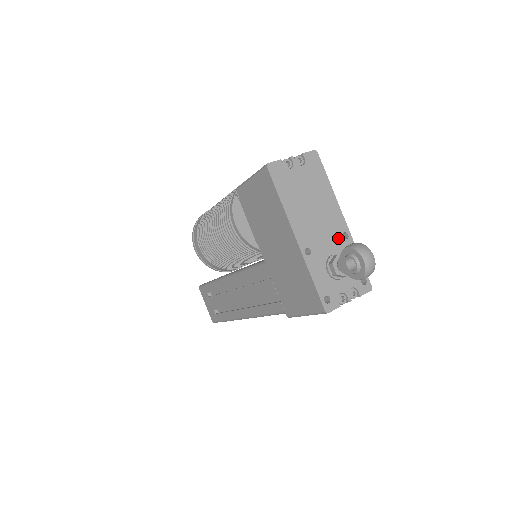
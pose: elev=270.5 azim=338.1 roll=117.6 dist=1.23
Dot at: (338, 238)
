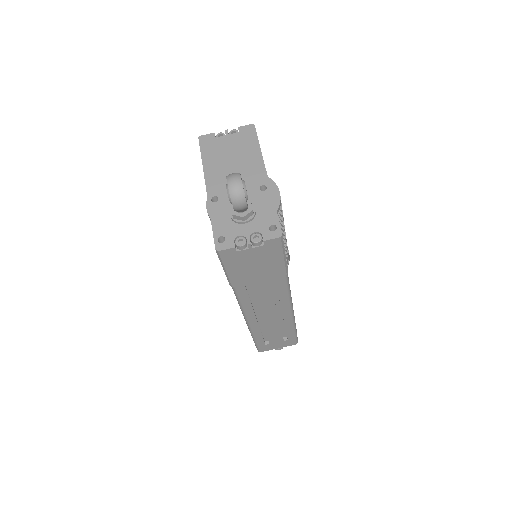
Dot at: (254, 190)
